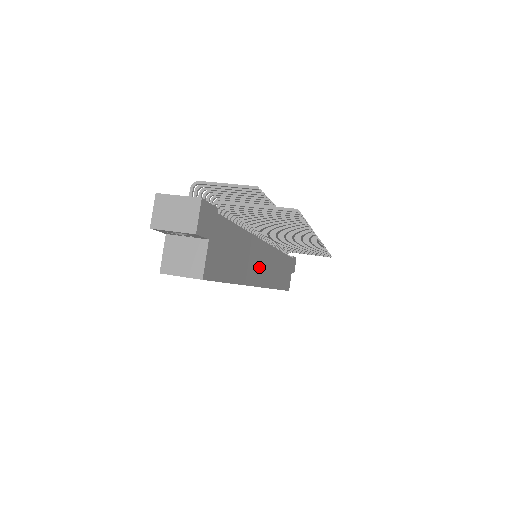
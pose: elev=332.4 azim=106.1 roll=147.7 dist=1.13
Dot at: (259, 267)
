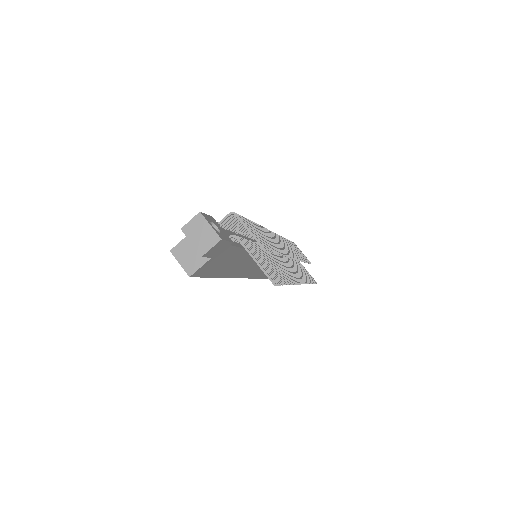
Dot at: (249, 268)
